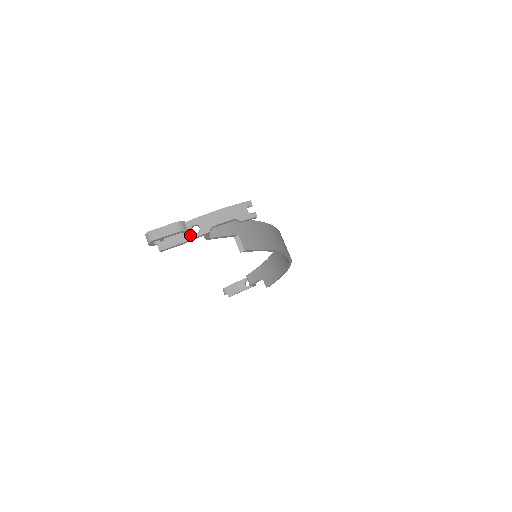
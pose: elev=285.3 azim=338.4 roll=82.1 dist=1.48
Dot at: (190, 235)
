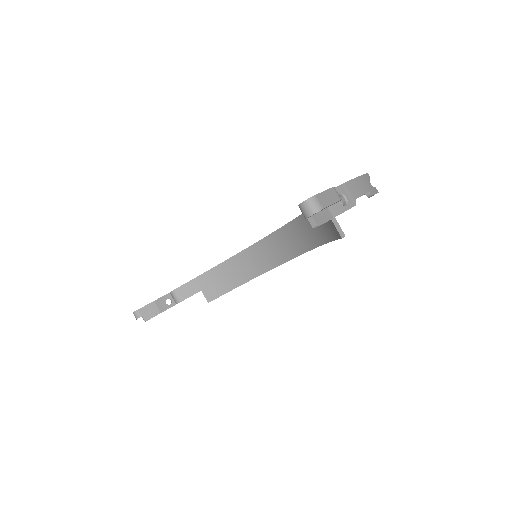
Dot at: (340, 207)
